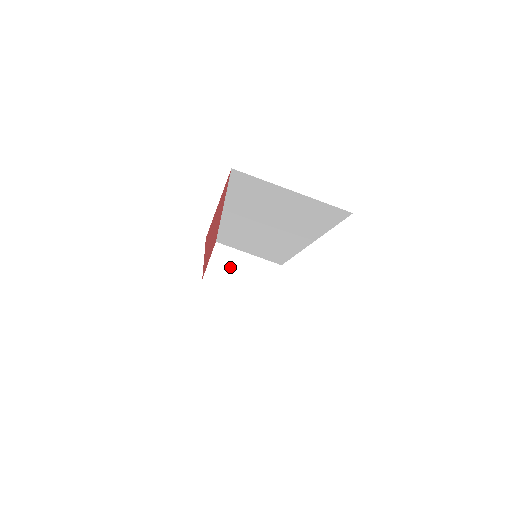
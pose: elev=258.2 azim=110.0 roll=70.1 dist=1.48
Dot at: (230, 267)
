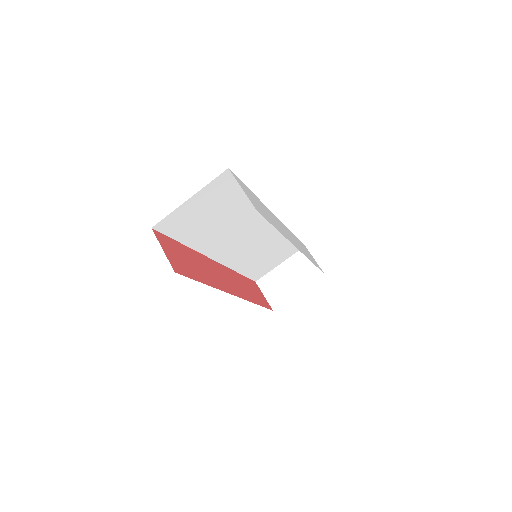
Dot at: (279, 284)
